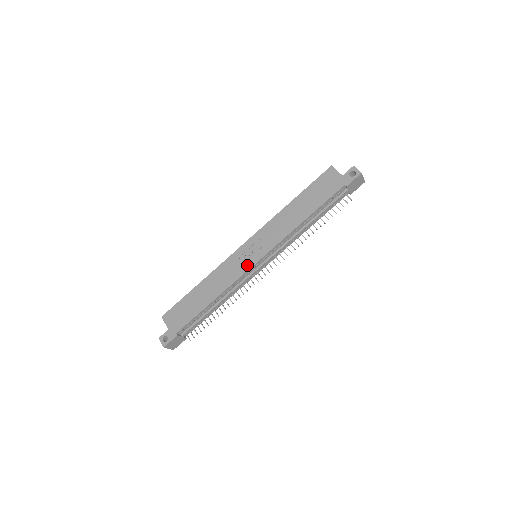
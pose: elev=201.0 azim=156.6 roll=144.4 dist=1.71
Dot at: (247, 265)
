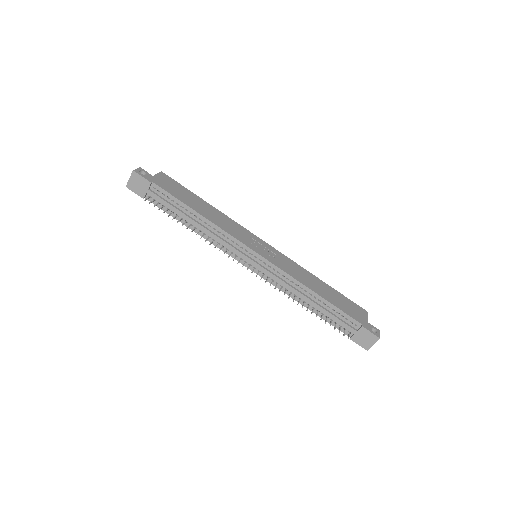
Dot at: (249, 244)
